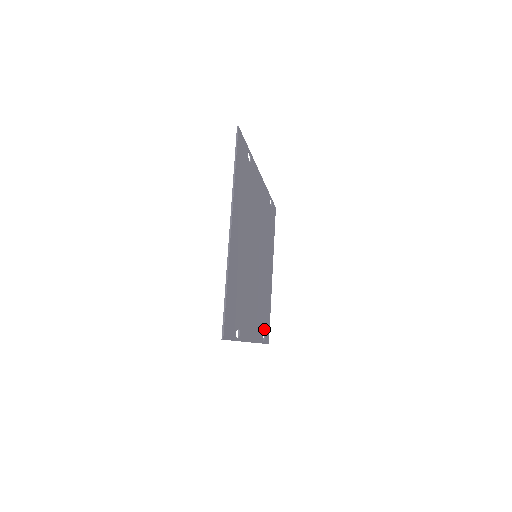
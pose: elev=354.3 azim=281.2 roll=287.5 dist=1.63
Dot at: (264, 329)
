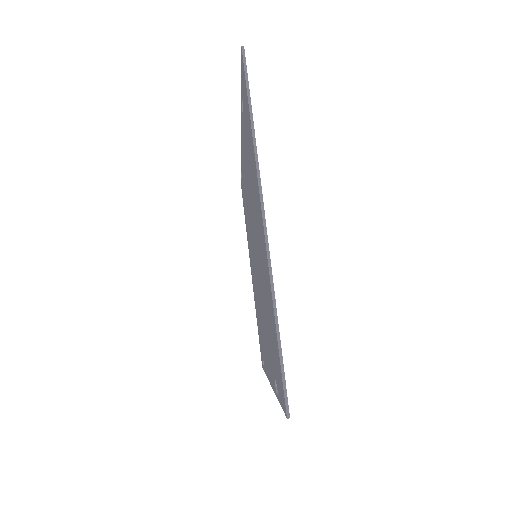
Dot at: occluded
